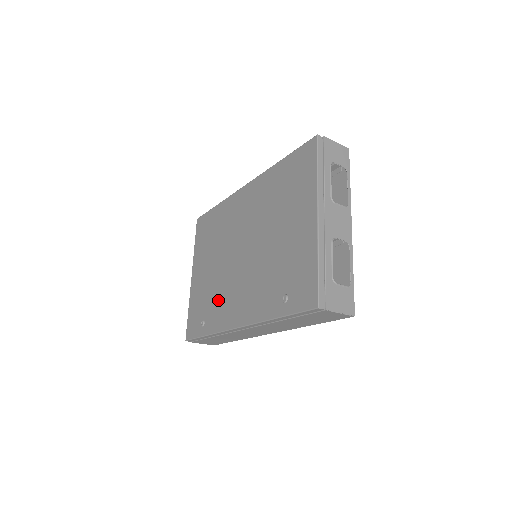
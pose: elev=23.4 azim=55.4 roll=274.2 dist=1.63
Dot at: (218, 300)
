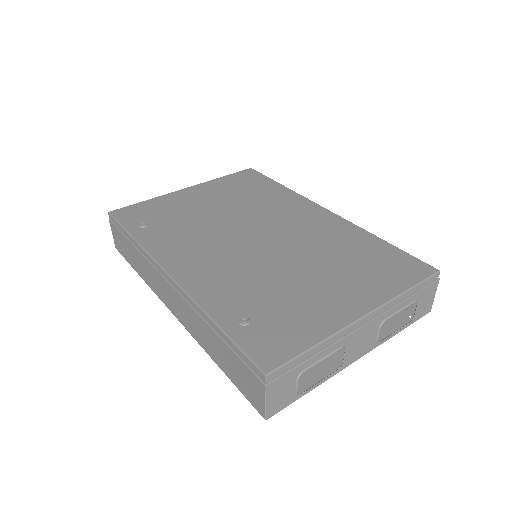
Dot at: (183, 233)
